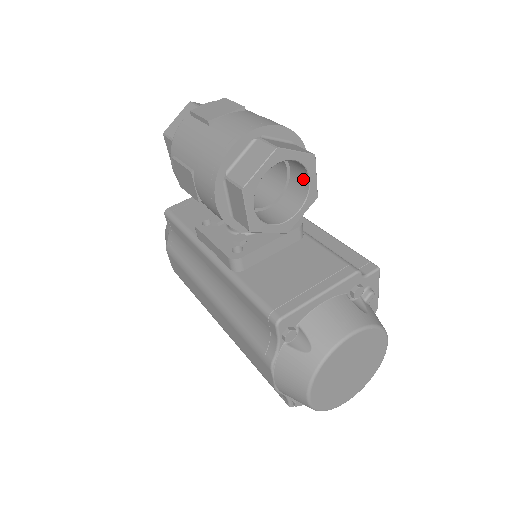
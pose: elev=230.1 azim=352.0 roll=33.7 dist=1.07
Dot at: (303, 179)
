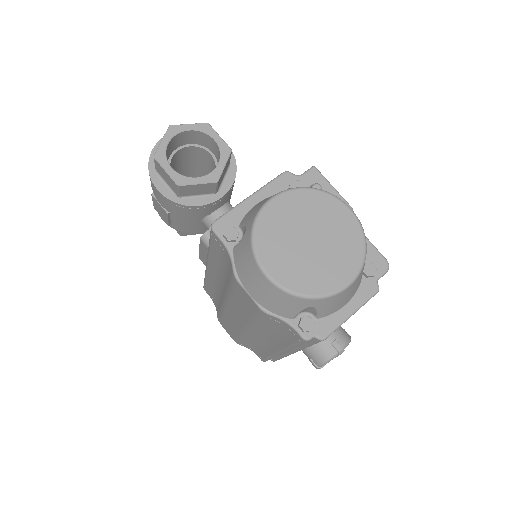
Dot at: (215, 146)
